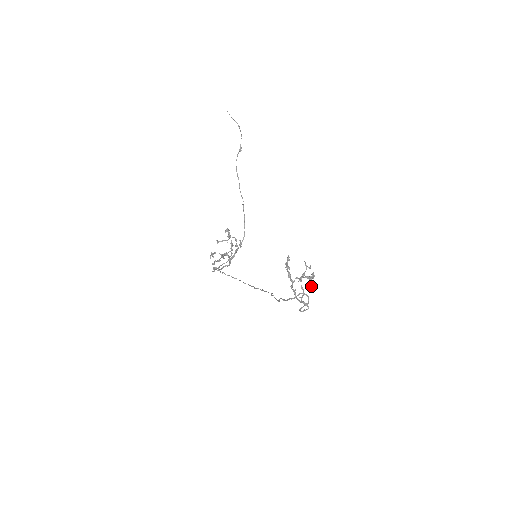
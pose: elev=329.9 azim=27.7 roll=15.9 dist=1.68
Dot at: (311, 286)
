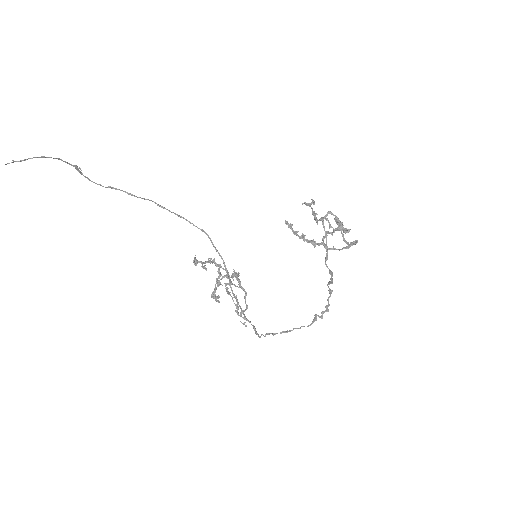
Dot at: (347, 232)
